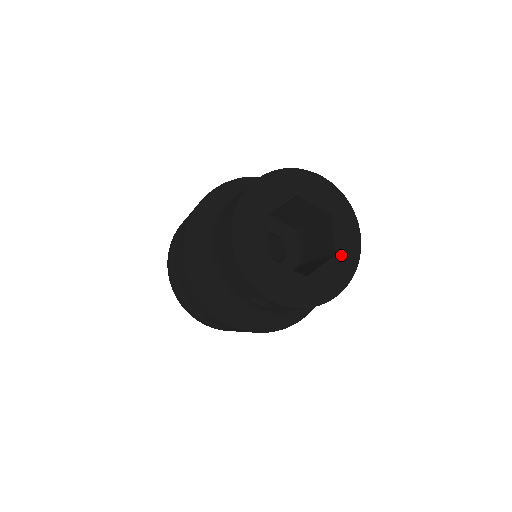
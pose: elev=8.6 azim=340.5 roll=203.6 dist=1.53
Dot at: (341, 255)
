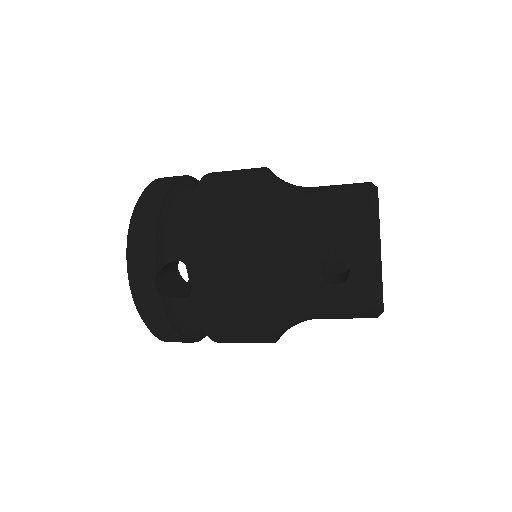
Dot at: occluded
